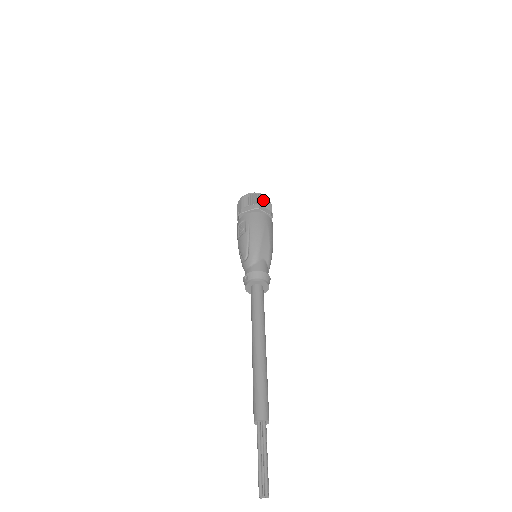
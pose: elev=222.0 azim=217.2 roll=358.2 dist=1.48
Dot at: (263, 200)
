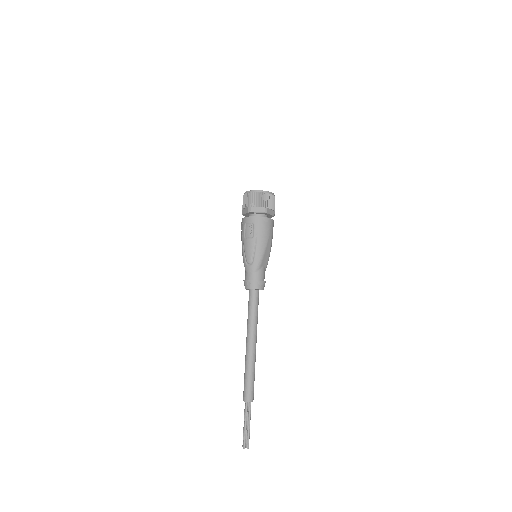
Dot at: (271, 201)
